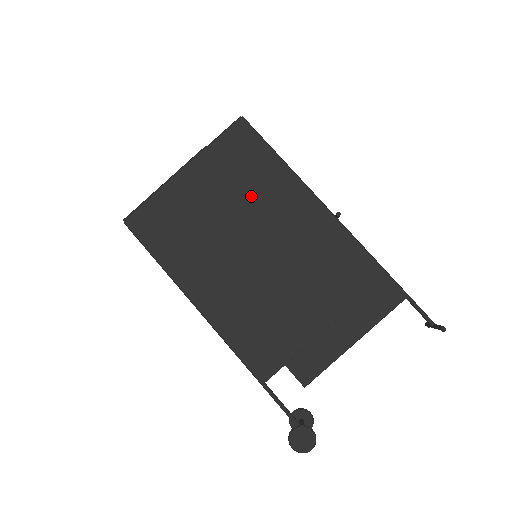
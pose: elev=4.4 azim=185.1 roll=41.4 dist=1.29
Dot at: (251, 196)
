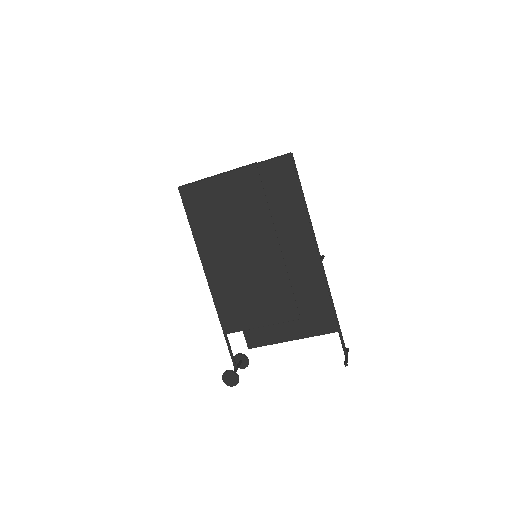
Dot at: (271, 216)
